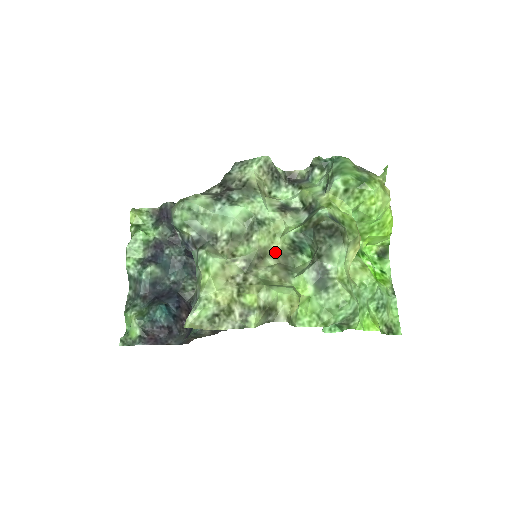
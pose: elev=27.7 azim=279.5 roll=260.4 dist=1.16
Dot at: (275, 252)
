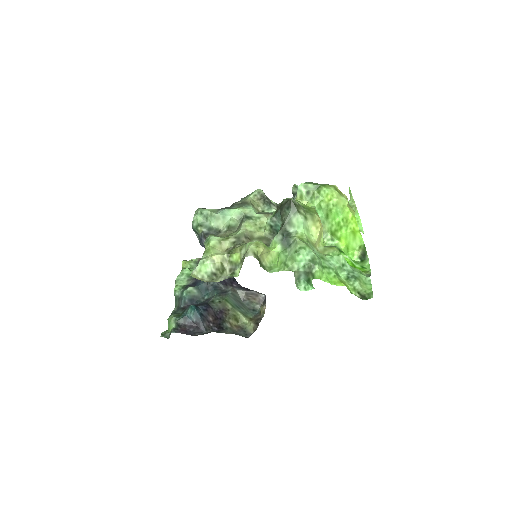
Dot at: (260, 237)
